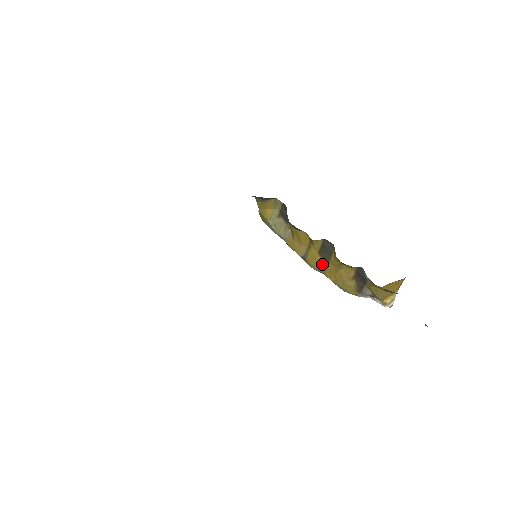
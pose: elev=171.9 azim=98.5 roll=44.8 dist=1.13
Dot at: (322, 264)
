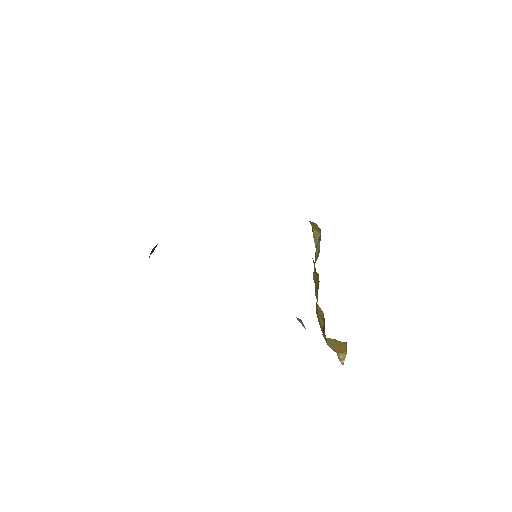
Dot at: (317, 295)
